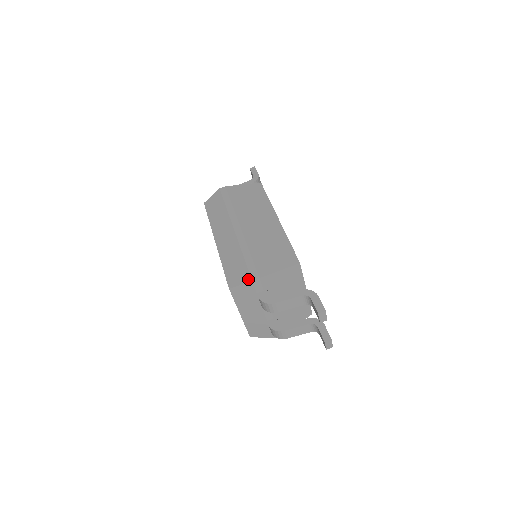
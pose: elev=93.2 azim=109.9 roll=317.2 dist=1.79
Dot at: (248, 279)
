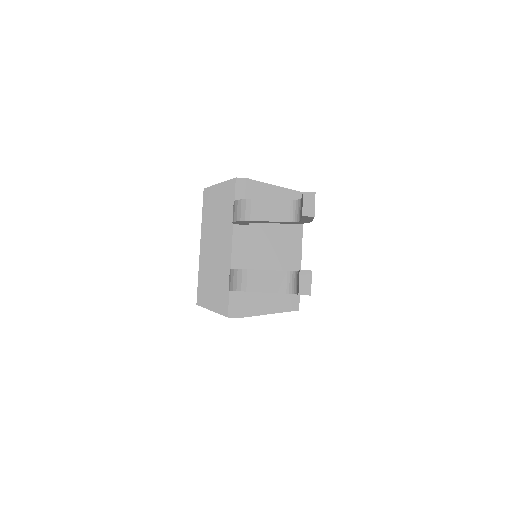
Dot at: (232, 179)
